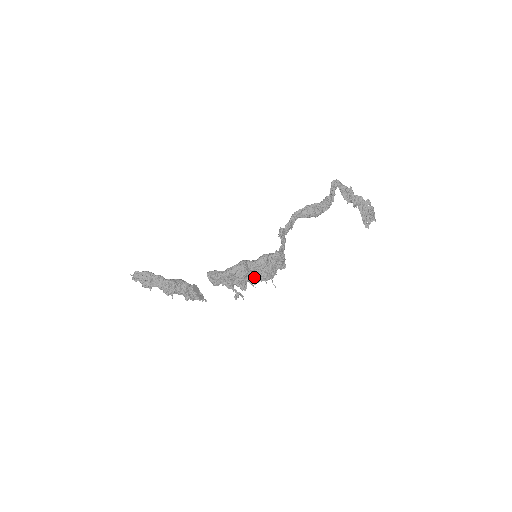
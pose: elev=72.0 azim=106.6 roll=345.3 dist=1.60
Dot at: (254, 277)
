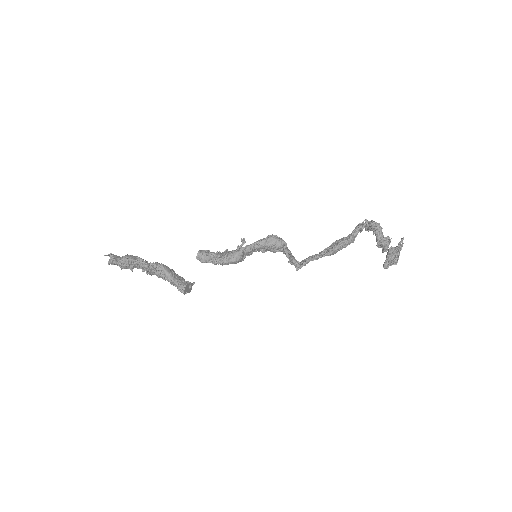
Dot at: (248, 255)
